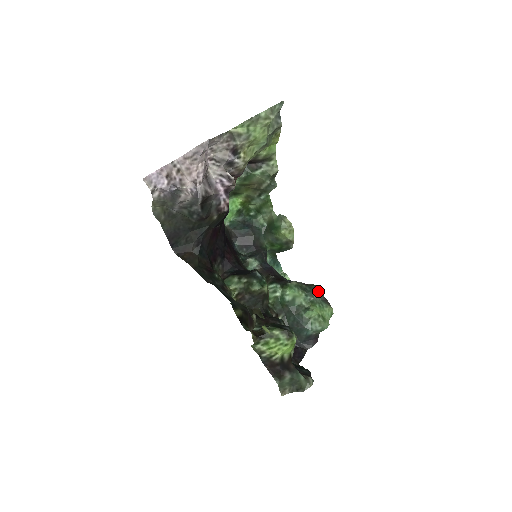
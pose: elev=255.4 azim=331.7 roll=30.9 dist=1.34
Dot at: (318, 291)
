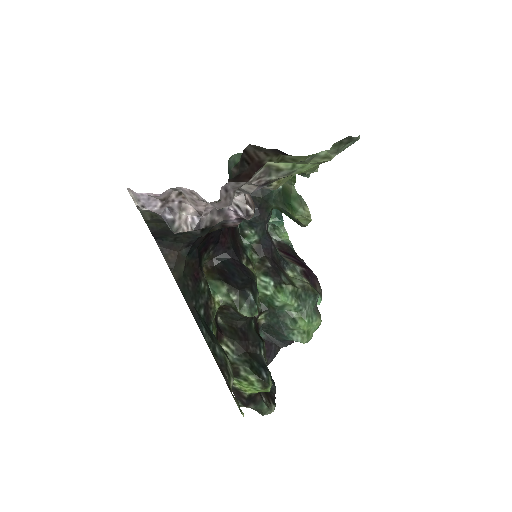
Dot at: (313, 300)
